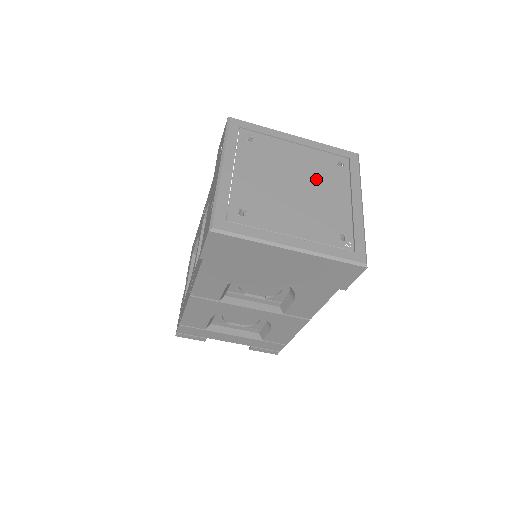
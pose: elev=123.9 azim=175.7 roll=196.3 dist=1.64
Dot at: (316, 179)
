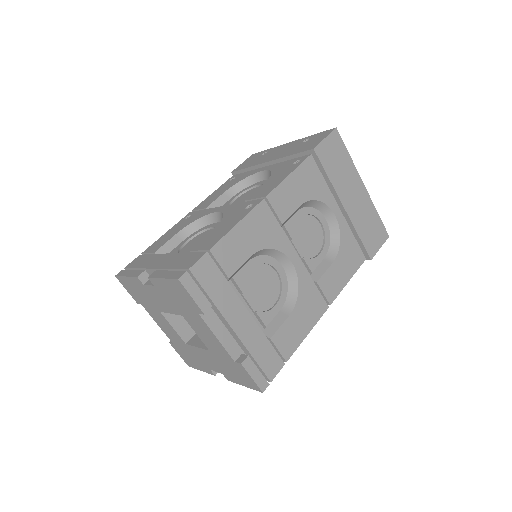
Dot at: occluded
